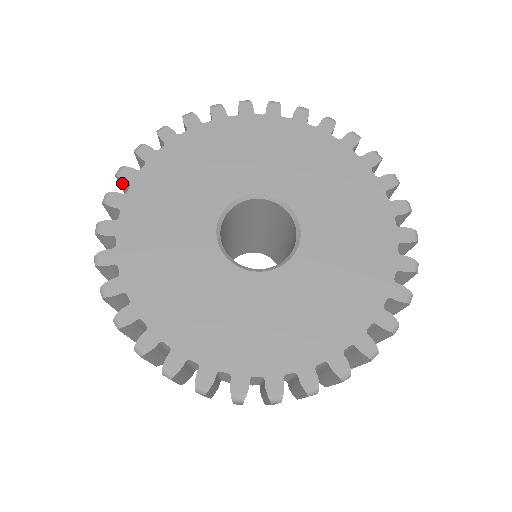
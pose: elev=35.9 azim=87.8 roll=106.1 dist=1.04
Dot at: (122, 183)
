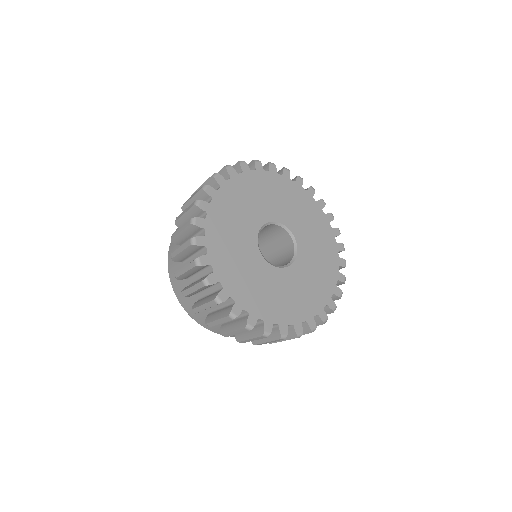
Dot at: (194, 228)
